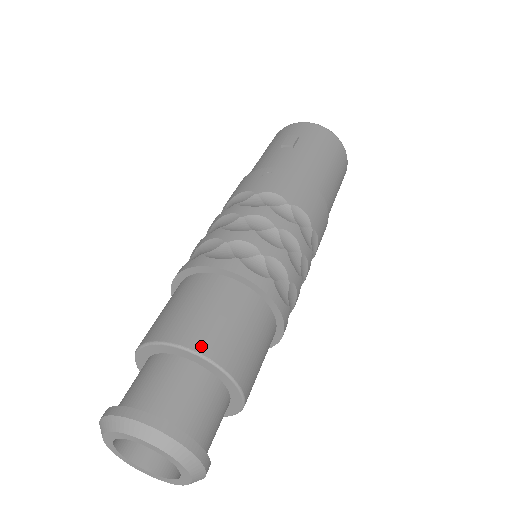
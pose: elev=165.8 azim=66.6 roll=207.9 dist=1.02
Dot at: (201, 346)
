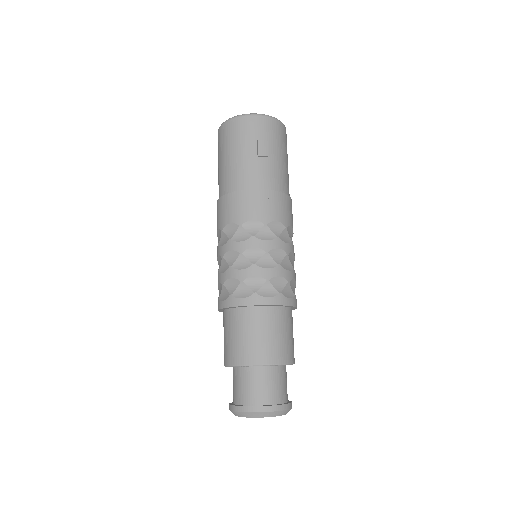
Dot at: (284, 359)
